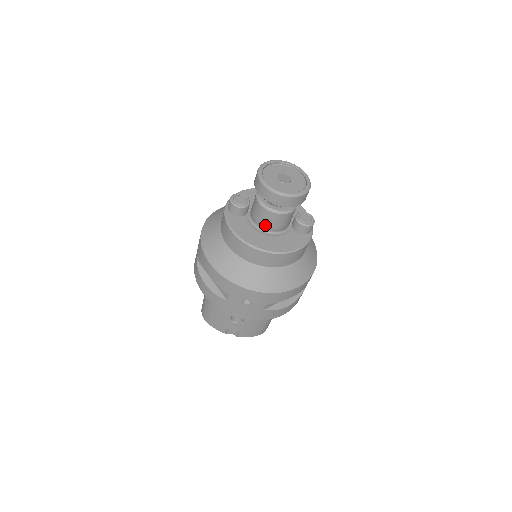
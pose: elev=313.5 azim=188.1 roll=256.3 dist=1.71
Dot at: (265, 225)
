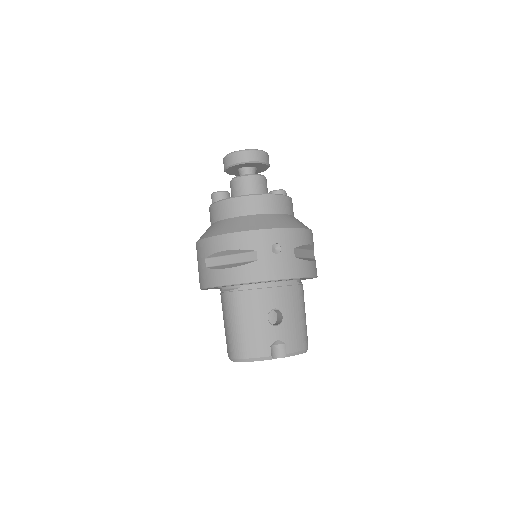
Dot at: (252, 192)
